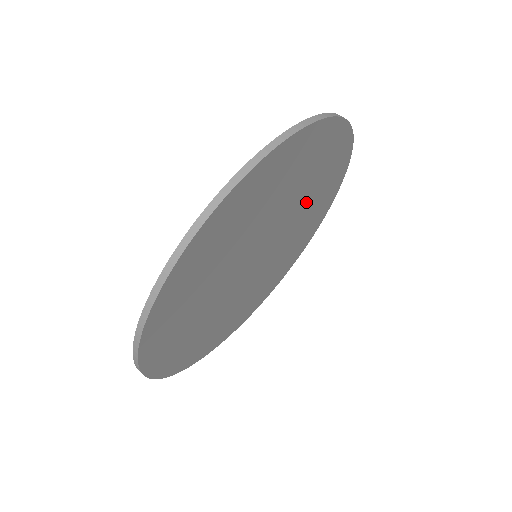
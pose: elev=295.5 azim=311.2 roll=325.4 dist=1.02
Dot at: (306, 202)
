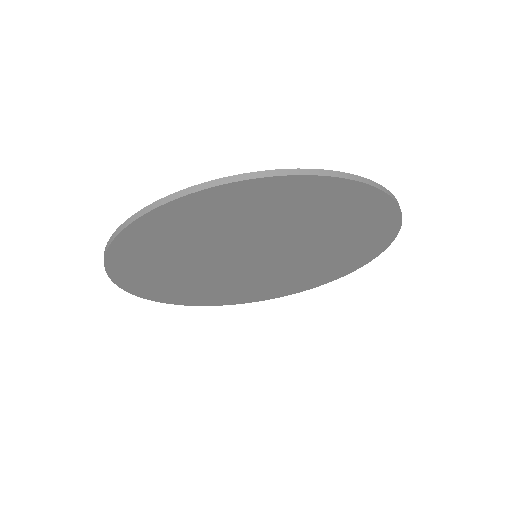
Dot at: (318, 230)
